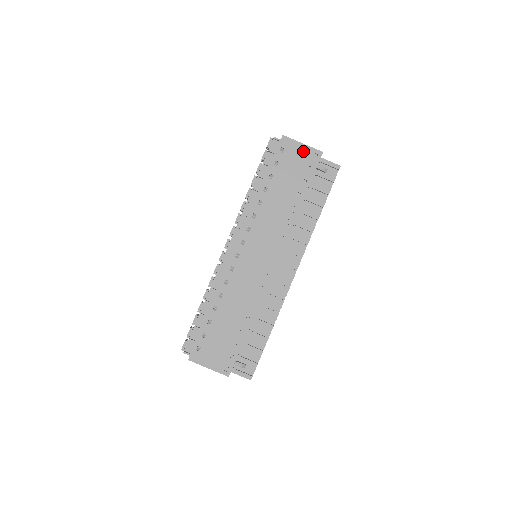
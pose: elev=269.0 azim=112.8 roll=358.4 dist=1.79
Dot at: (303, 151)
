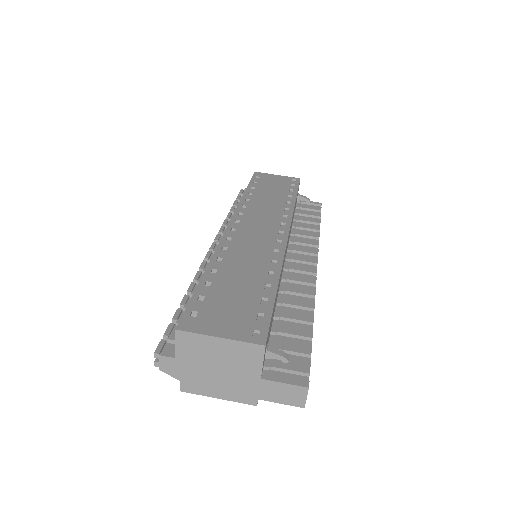
Dot at: (280, 178)
